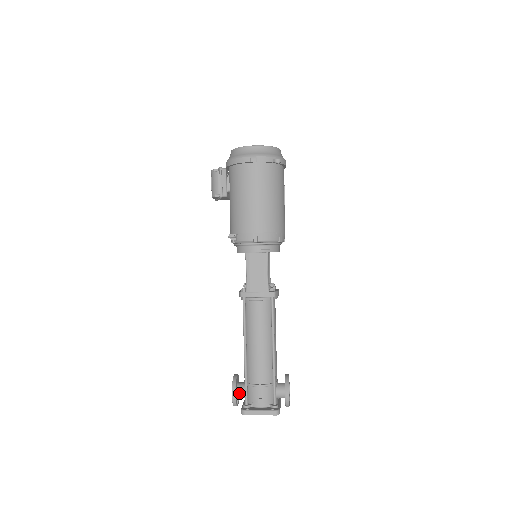
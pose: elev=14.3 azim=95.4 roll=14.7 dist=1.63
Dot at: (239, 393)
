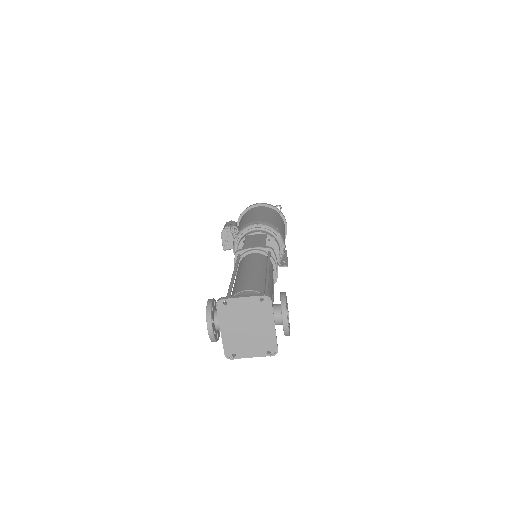
Dot at: occluded
